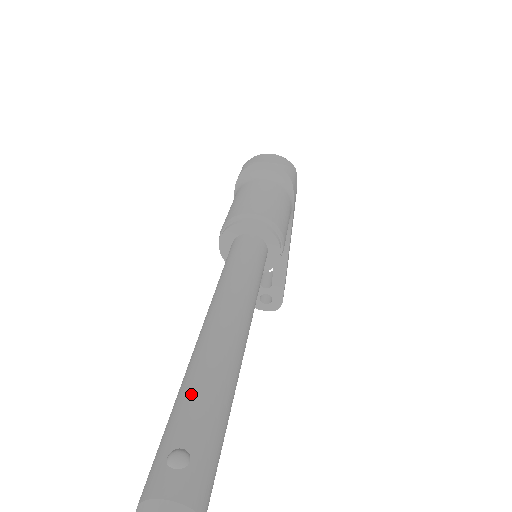
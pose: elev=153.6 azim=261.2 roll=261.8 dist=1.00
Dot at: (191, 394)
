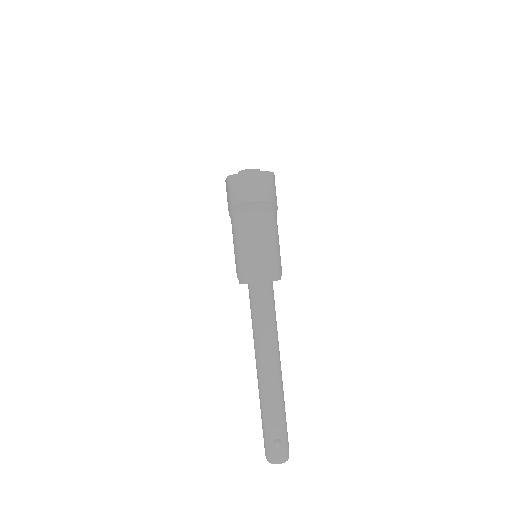
Dot at: (271, 414)
